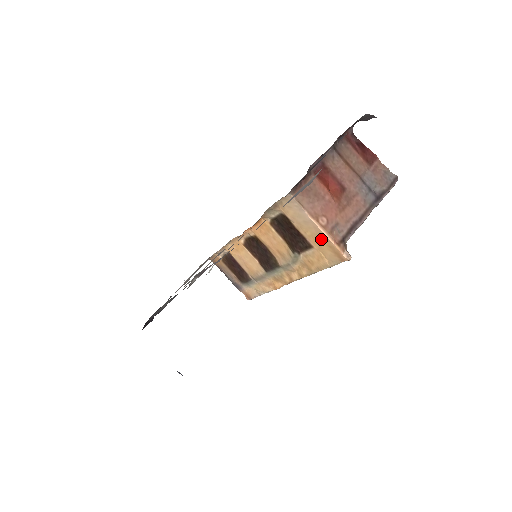
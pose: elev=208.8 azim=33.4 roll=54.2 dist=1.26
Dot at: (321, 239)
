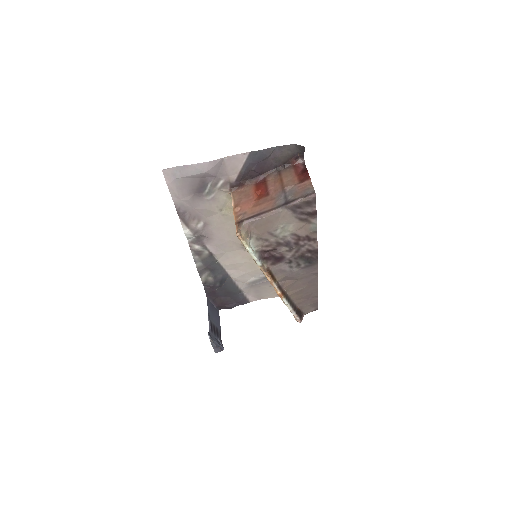
Dot at: occluded
